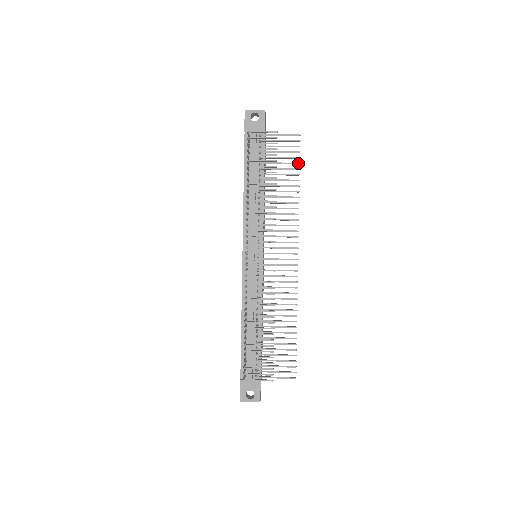
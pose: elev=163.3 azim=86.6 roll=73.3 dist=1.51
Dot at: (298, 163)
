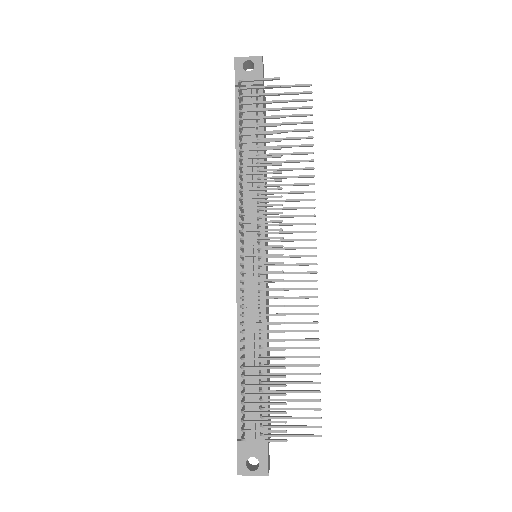
Dot at: (310, 122)
